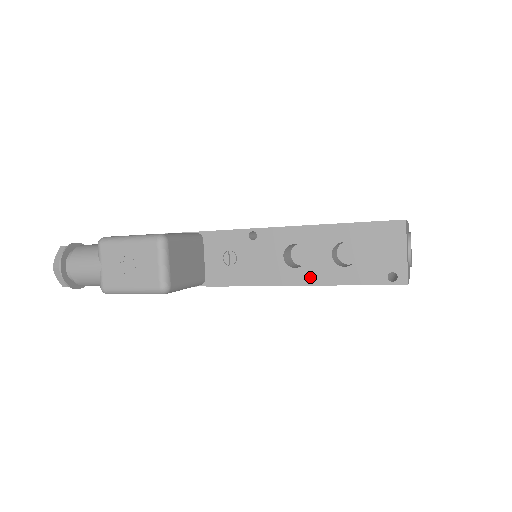
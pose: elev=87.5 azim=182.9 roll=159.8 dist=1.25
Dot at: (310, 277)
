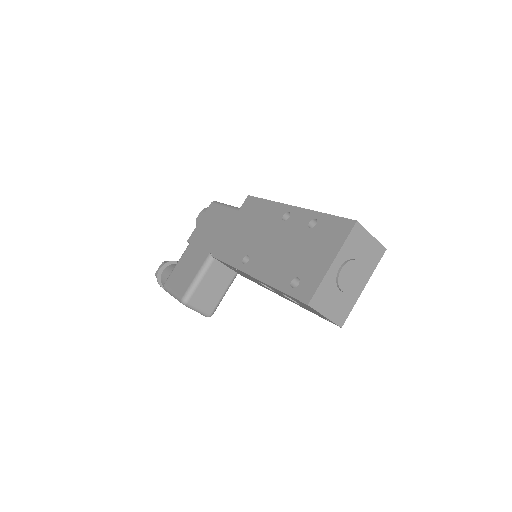
Dot at: (285, 298)
